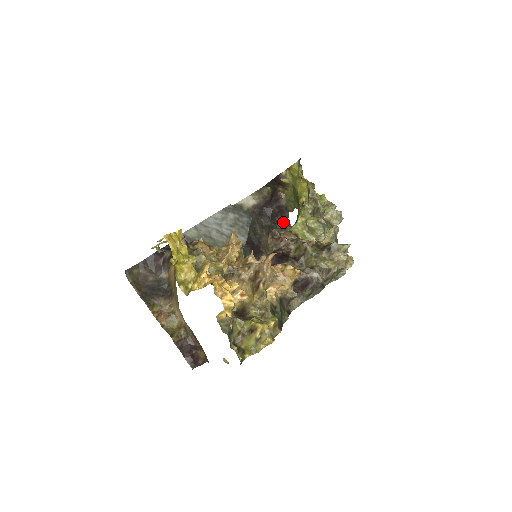
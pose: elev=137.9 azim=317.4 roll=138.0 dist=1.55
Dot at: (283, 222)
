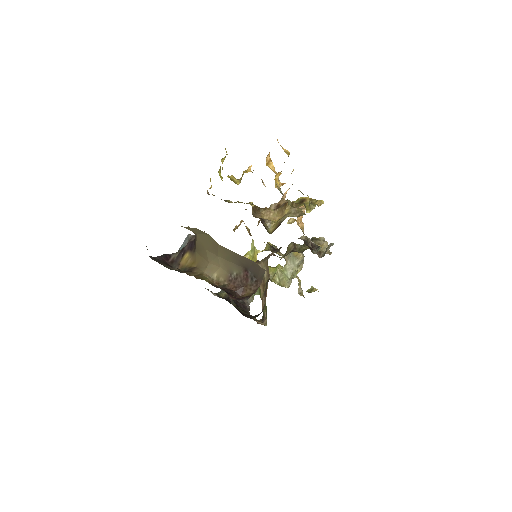
Dot at: occluded
